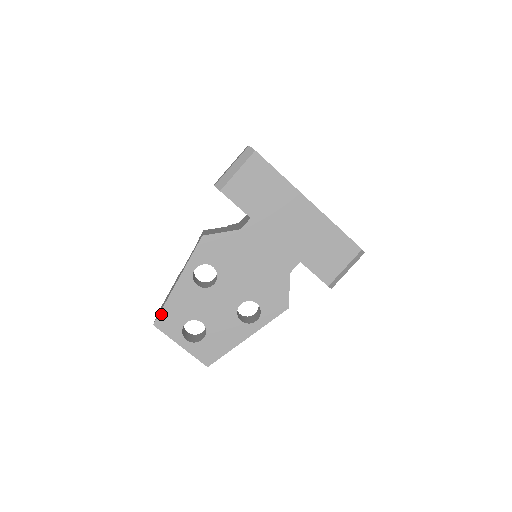
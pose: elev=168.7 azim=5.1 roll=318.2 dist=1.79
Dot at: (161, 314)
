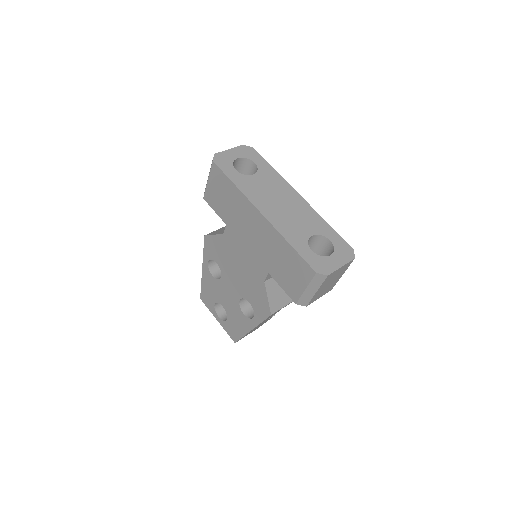
Dot at: (202, 292)
